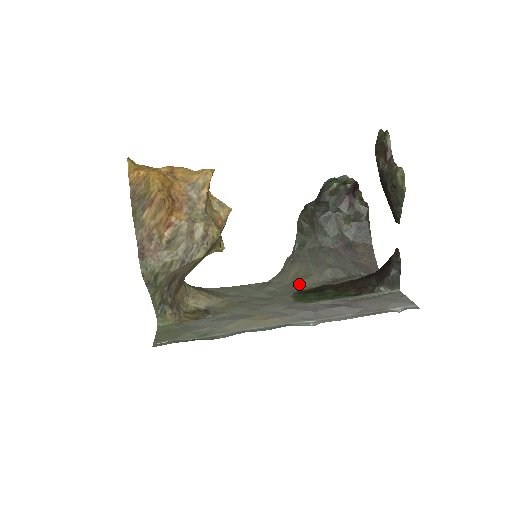
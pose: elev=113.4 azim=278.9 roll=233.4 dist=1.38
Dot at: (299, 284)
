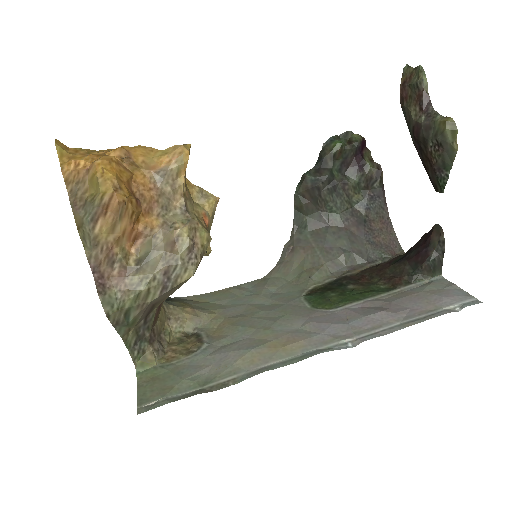
Dot at: (308, 279)
